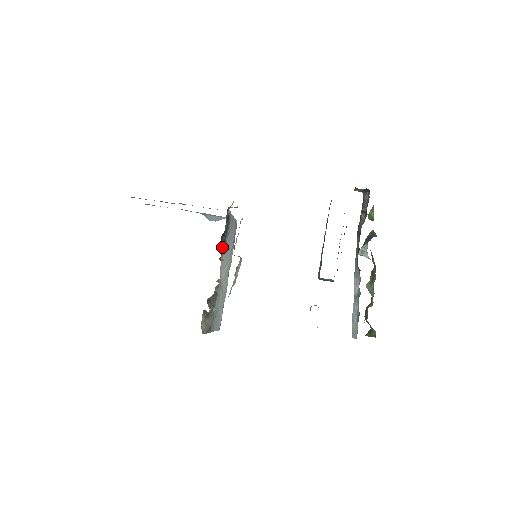
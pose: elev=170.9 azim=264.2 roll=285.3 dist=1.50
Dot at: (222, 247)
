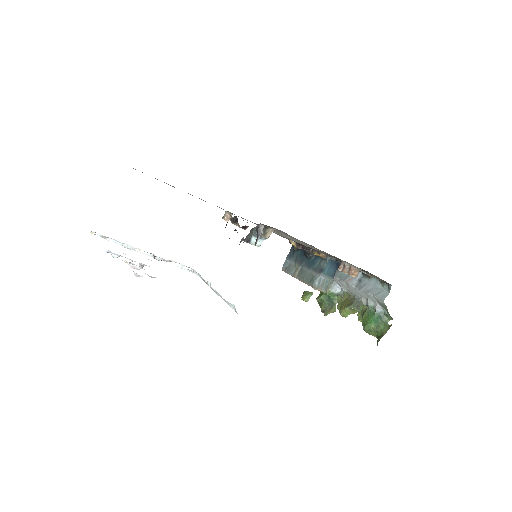
Dot at: occluded
